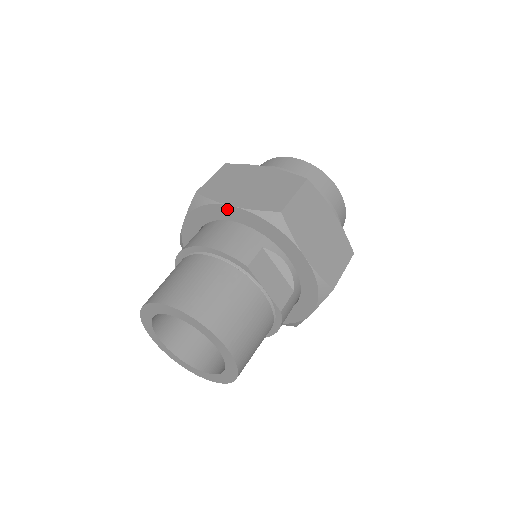
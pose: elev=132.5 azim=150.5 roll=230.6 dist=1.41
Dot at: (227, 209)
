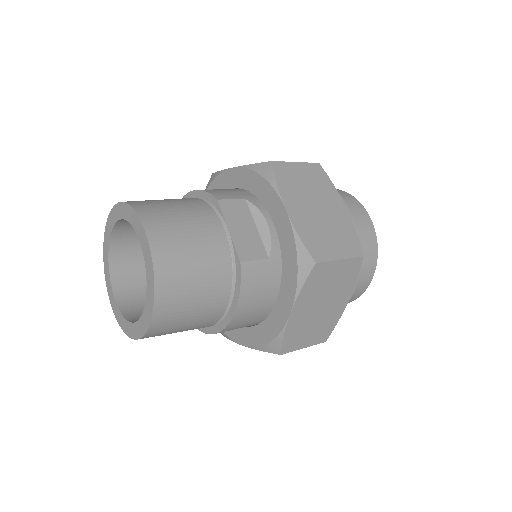
Dot at: (229, 174)
